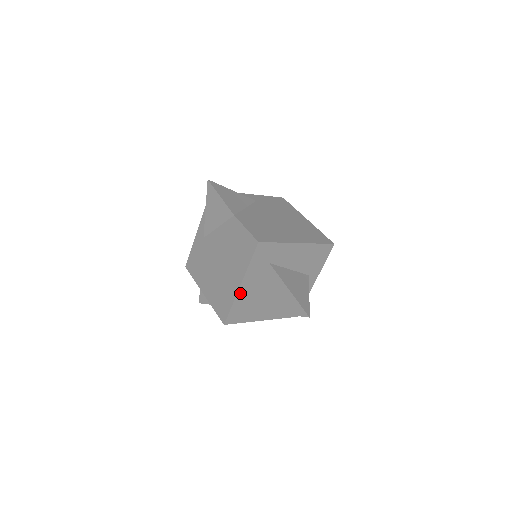
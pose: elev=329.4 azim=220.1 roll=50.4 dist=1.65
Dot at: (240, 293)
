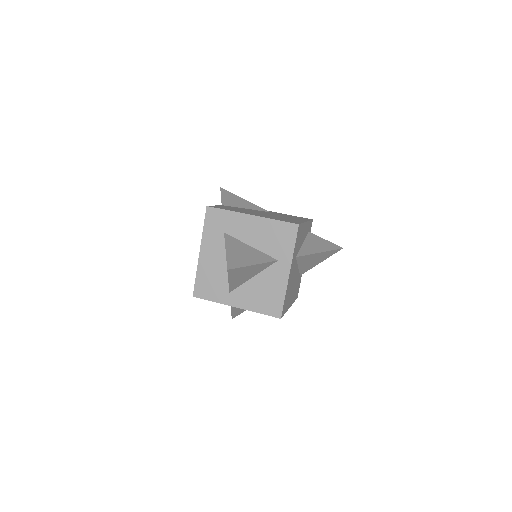
Dot at: (202, 261)
